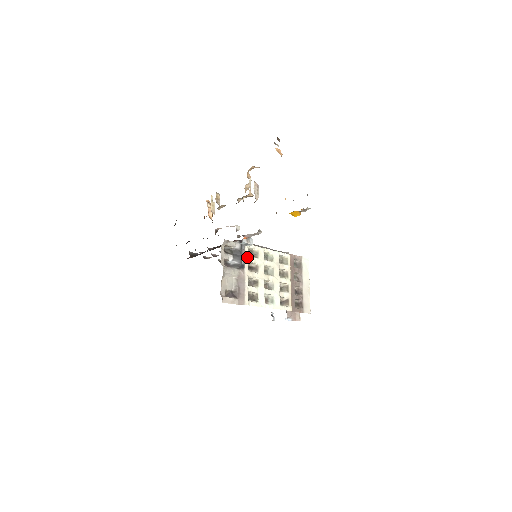
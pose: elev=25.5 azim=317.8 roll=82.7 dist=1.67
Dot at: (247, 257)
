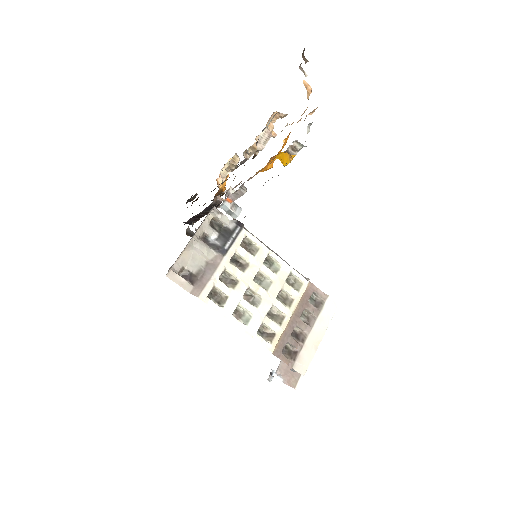
Dot at: (237, 245)
